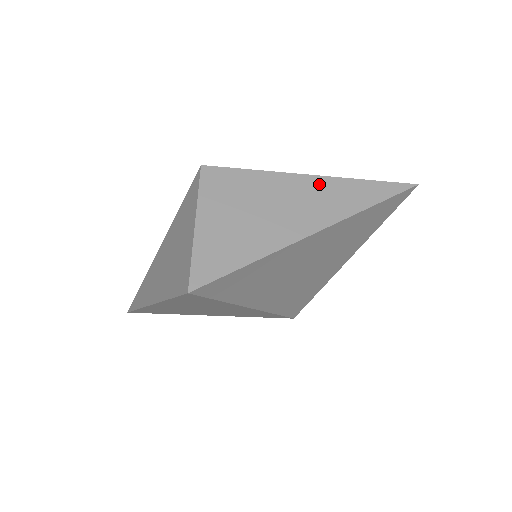
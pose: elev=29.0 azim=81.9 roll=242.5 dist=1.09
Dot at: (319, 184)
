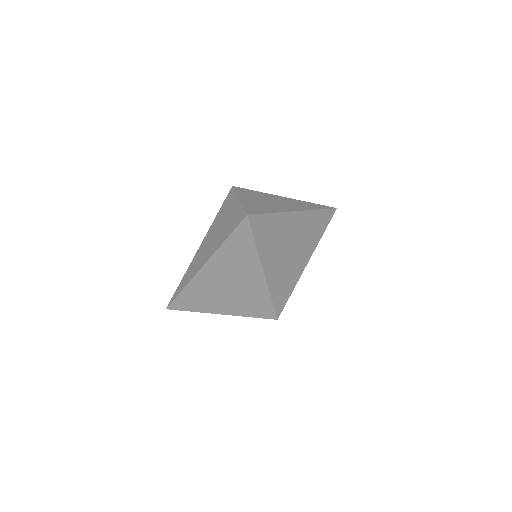
Dot at: (291, 200)
